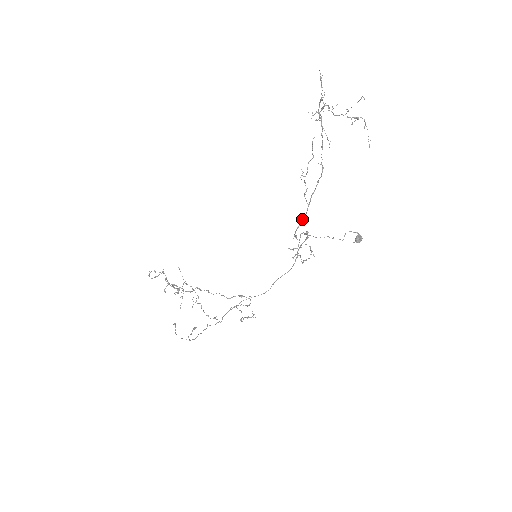
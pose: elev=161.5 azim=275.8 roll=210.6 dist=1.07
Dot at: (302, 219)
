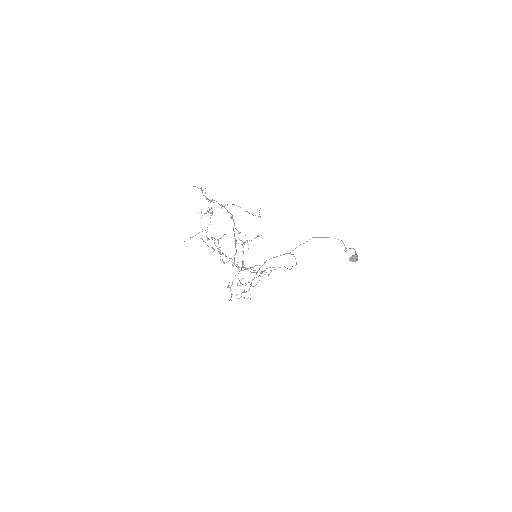
Dot at: (236, 266)
